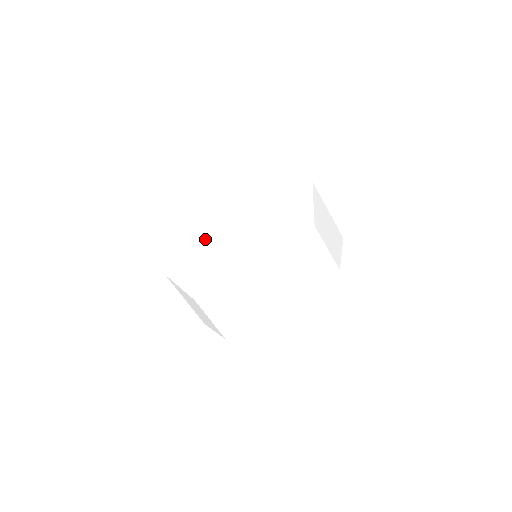
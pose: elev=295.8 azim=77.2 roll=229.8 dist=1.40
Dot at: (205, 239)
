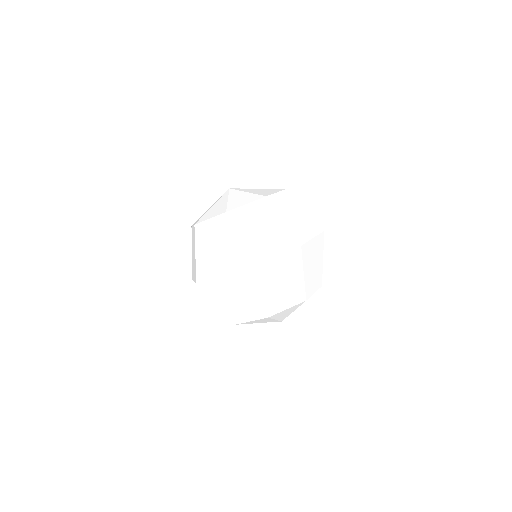
Dot at: (231, 319)
